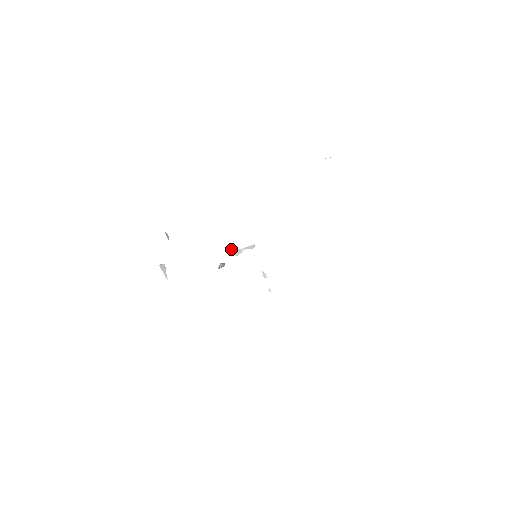
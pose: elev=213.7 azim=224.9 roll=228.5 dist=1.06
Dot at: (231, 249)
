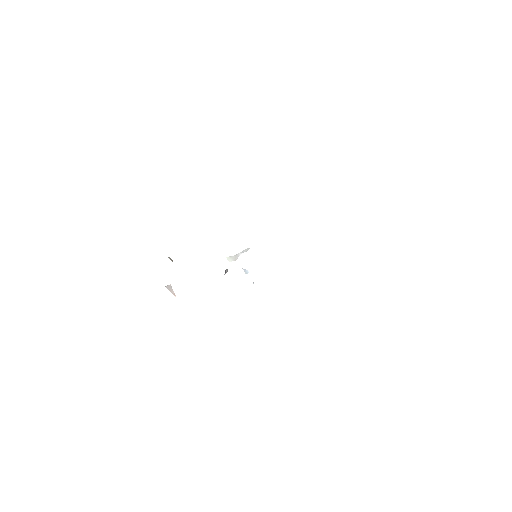
Dot at: (229, 256)
